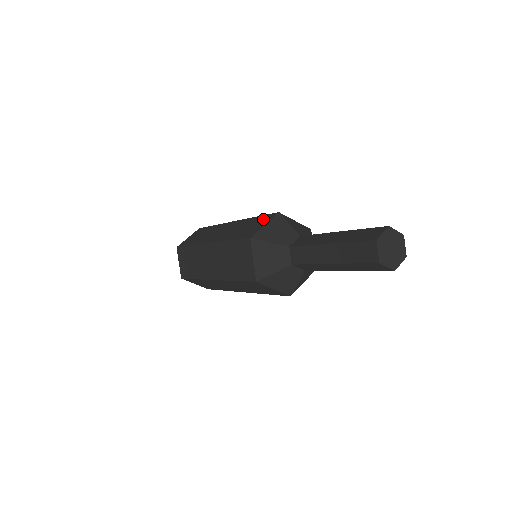
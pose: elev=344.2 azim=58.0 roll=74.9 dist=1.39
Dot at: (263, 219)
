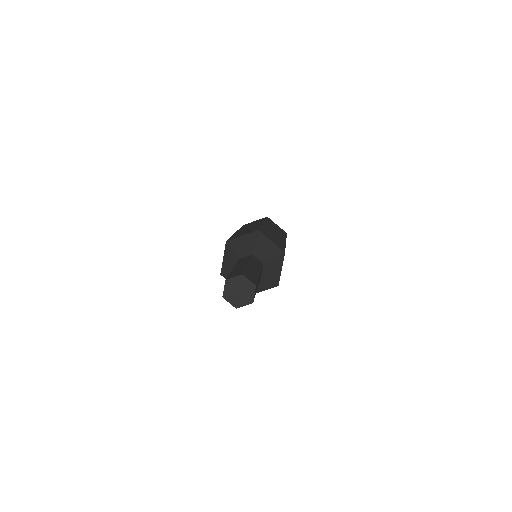
Dot at: (252, 230)
